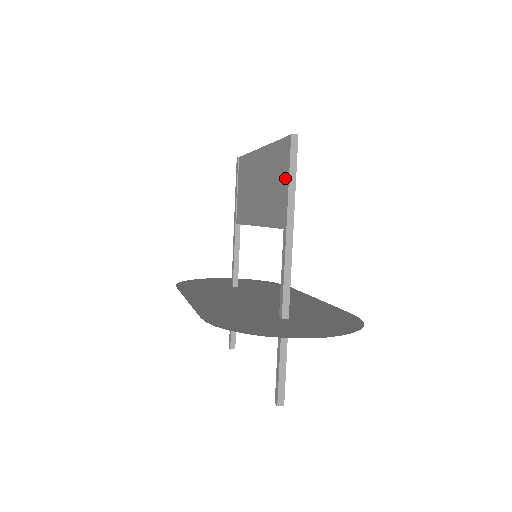
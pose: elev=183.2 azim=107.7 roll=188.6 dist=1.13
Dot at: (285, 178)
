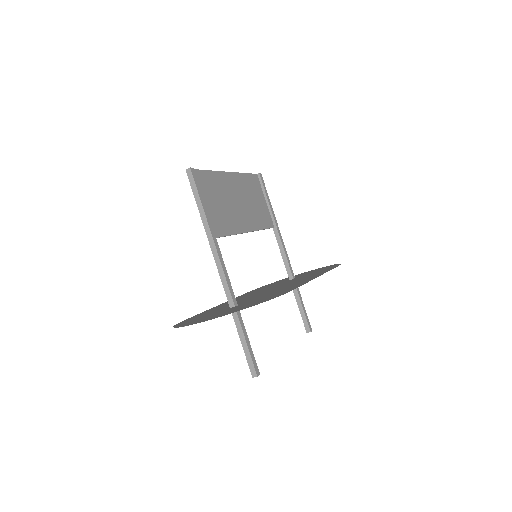
Dot at: occluded
